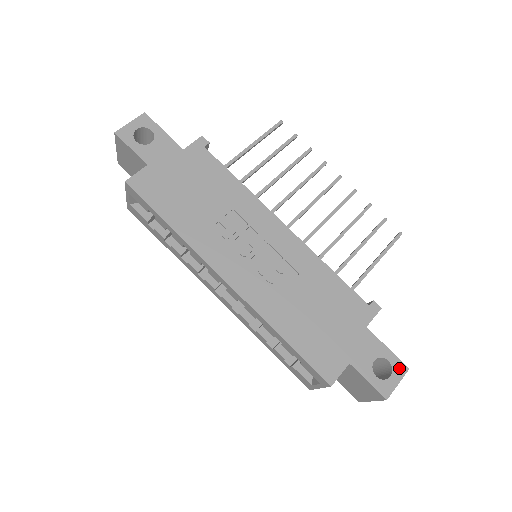
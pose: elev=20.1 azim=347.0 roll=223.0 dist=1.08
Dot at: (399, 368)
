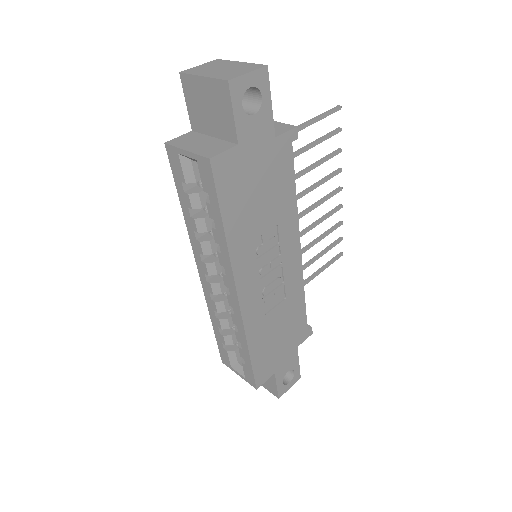
Dot at: (296, 377)
